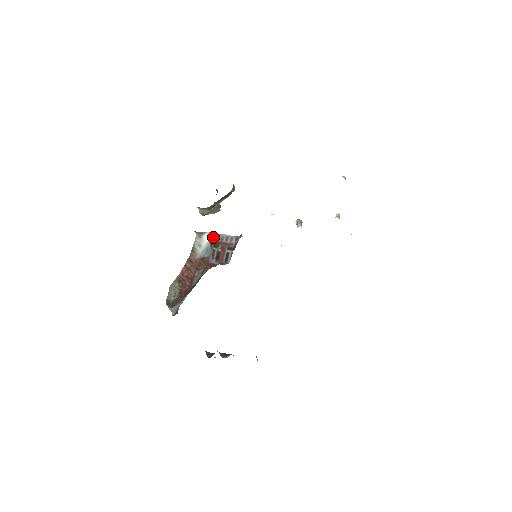
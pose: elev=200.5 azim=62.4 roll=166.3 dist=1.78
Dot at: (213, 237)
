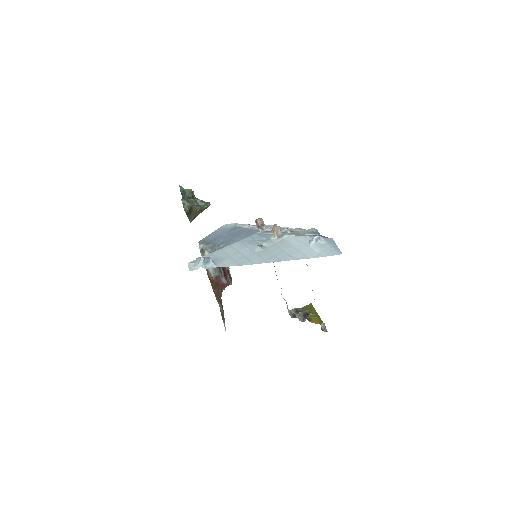
Dot at: occluded
